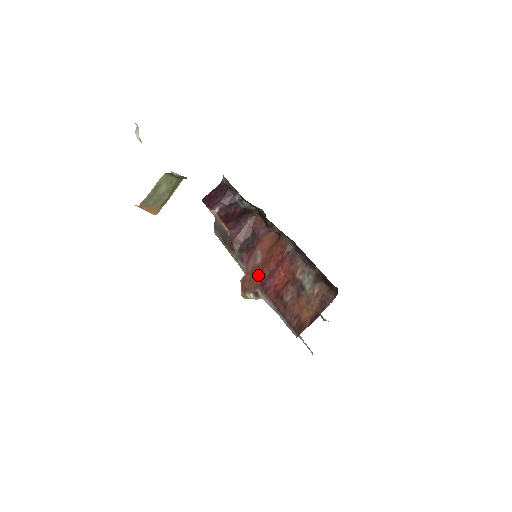
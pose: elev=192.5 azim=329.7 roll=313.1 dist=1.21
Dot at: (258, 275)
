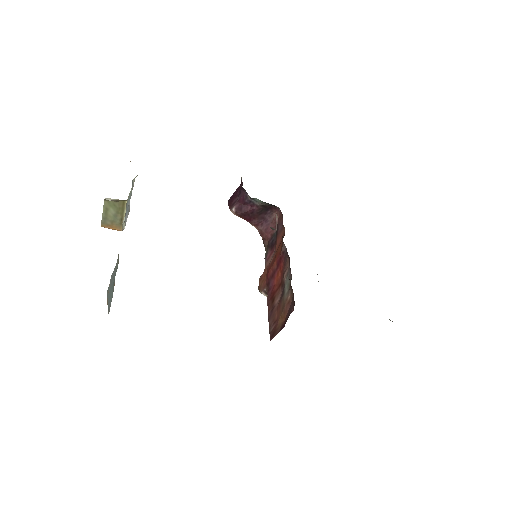
Dot at: (267, 274)
